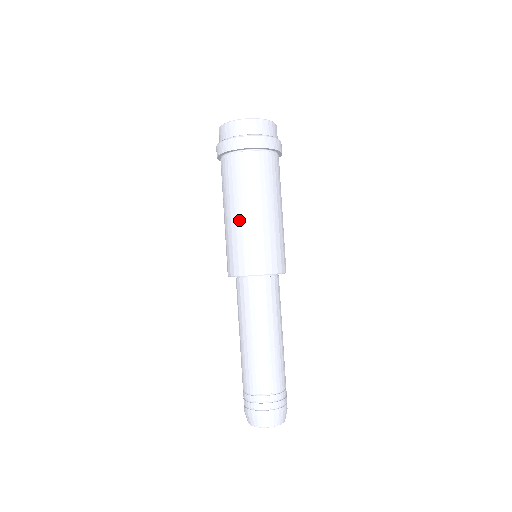
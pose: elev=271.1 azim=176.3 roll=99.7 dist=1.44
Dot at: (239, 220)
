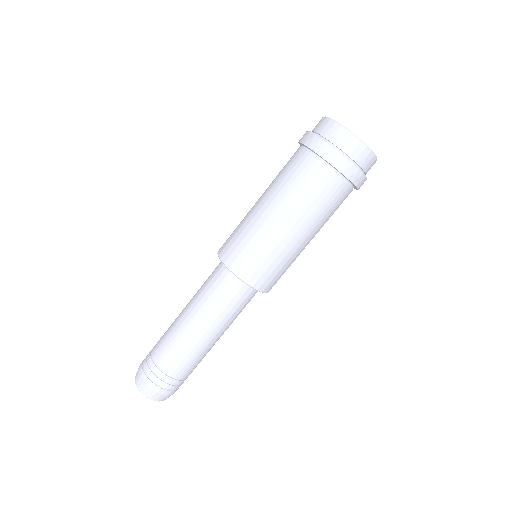
Dot at: (265, 218)
